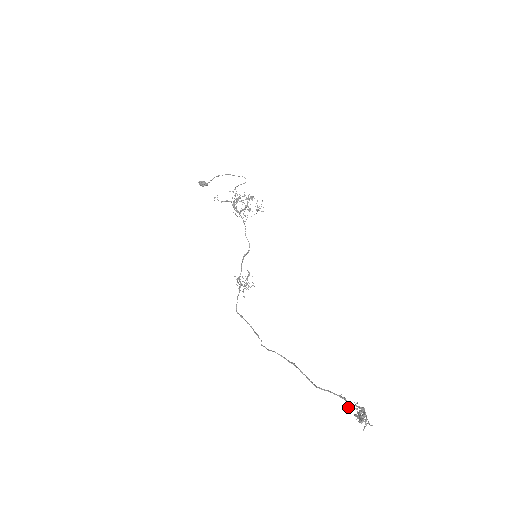
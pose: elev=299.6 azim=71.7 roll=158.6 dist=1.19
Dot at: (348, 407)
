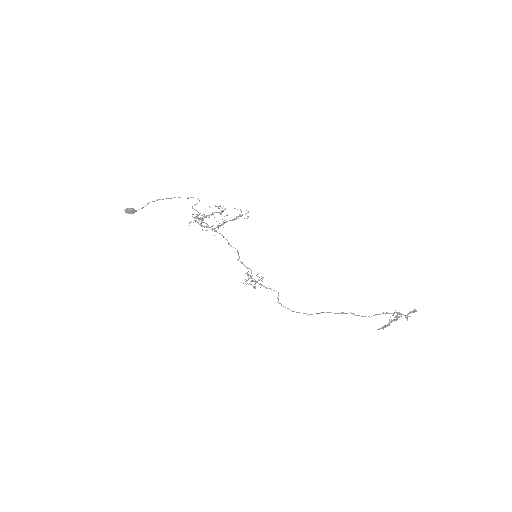
Dot at: (393, 315)
